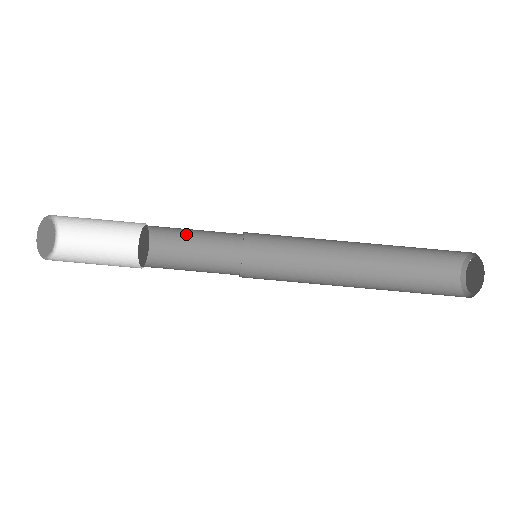
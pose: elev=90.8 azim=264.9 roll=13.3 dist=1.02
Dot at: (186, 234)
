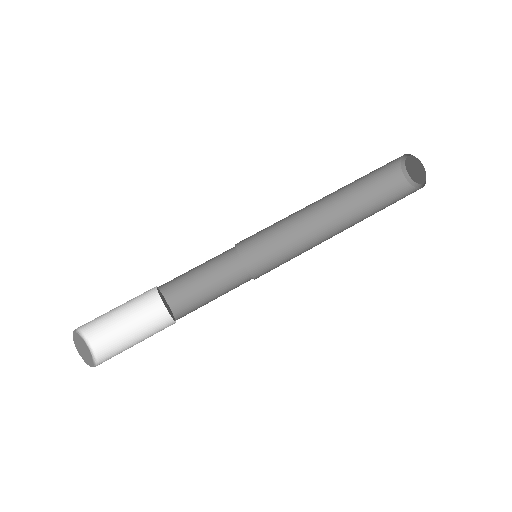
Dot at: (190, 273)
